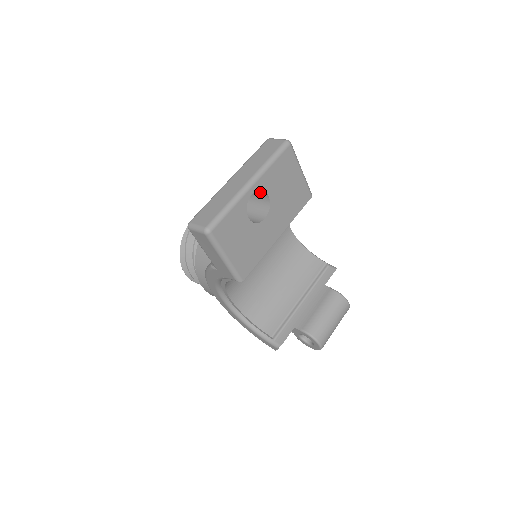
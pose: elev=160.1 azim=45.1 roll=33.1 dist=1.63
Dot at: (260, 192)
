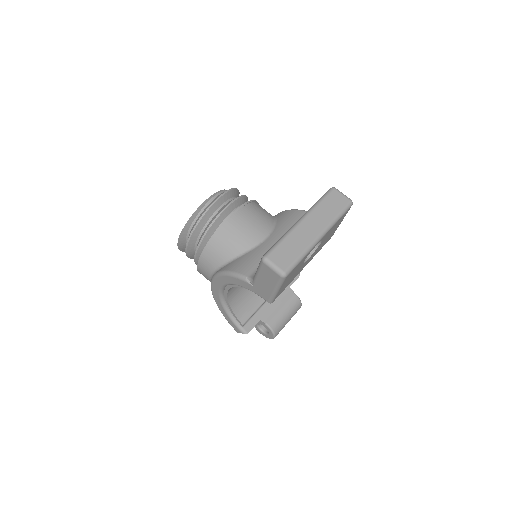
Dot at: occluded
